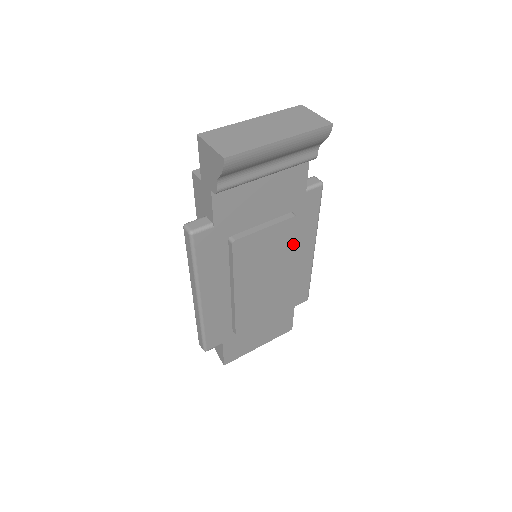
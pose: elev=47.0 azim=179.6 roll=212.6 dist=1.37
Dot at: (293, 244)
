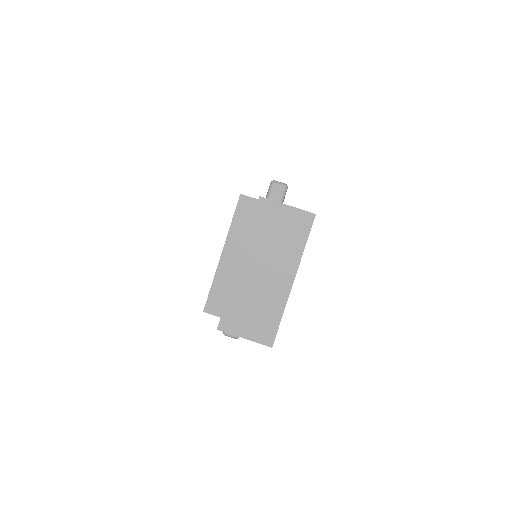
Dot at: occluded
